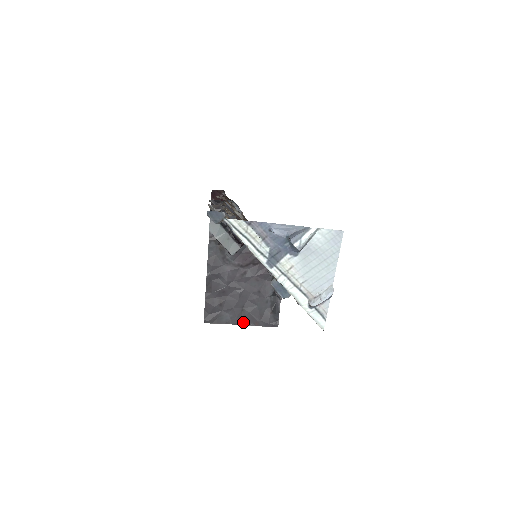
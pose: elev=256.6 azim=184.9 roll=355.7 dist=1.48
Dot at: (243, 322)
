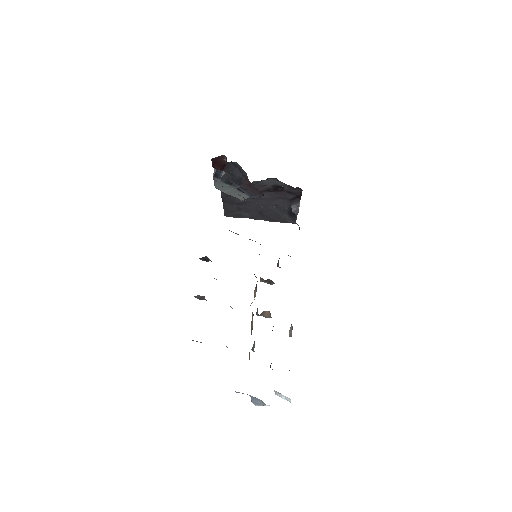
Dot at: (262, 219)
